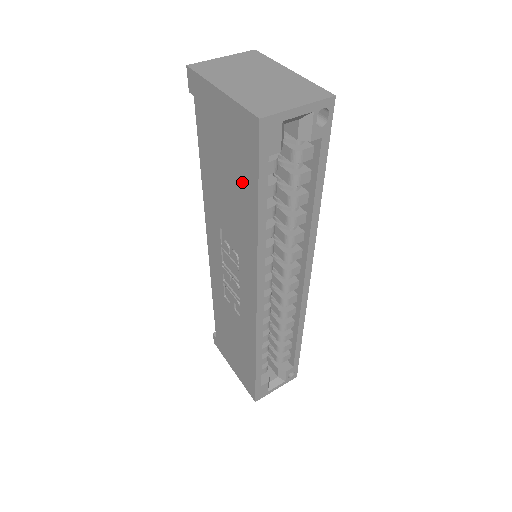
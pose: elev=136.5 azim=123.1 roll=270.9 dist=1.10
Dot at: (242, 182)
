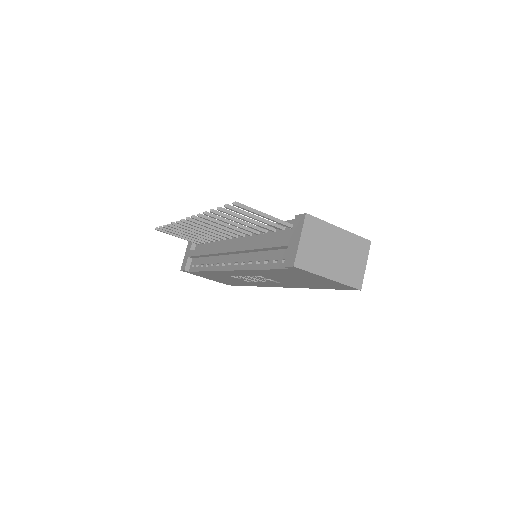
Dot at: (316, 285)
